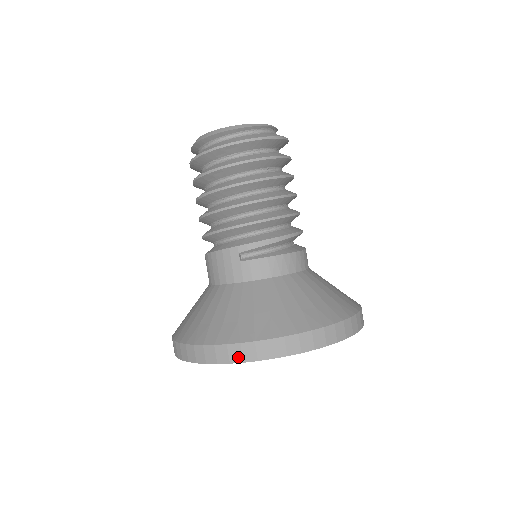
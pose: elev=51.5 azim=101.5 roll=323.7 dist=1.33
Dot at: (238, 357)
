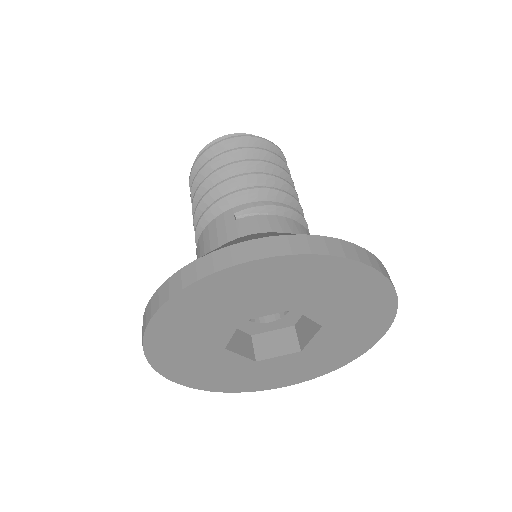
Dot at: (226, 262)
